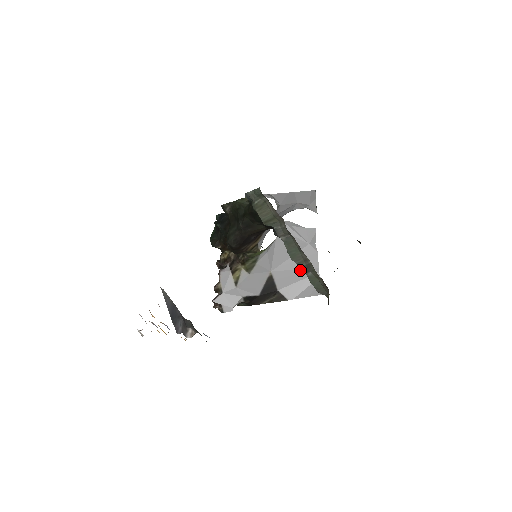
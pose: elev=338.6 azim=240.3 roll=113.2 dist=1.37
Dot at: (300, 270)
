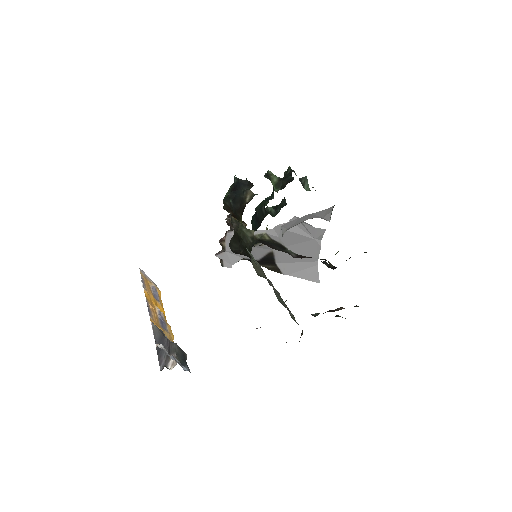
Dot at: occluded
